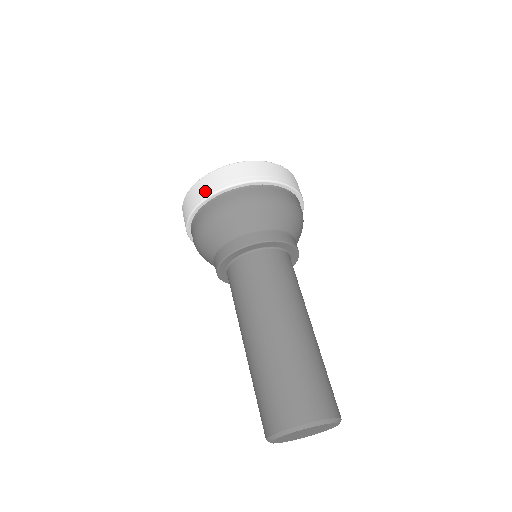
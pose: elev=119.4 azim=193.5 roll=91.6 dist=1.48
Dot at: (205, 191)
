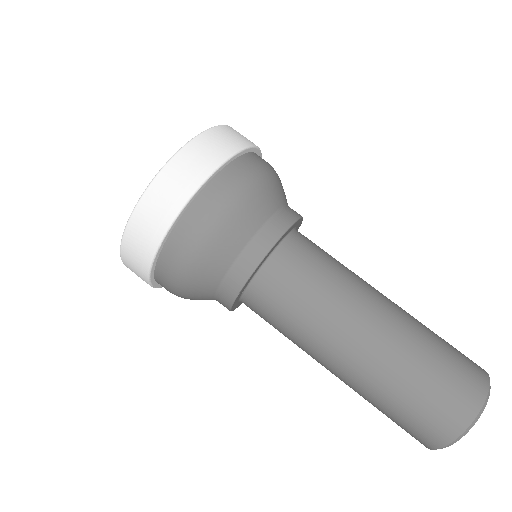
Dot at: (140, 276)
